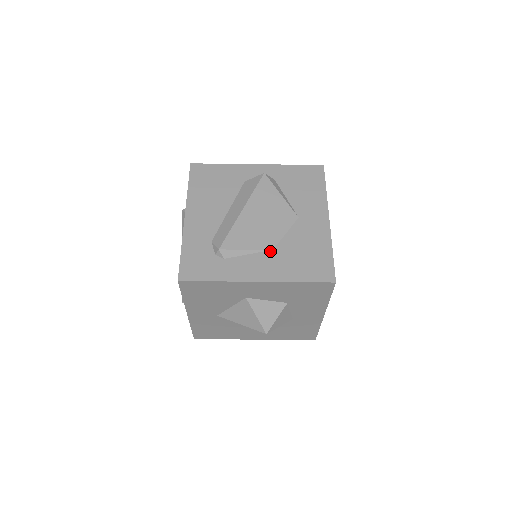
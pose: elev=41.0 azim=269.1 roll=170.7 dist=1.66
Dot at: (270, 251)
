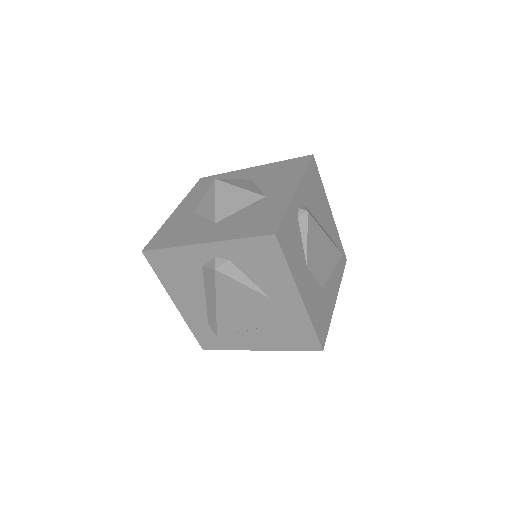
Dot at: (258, 329)
